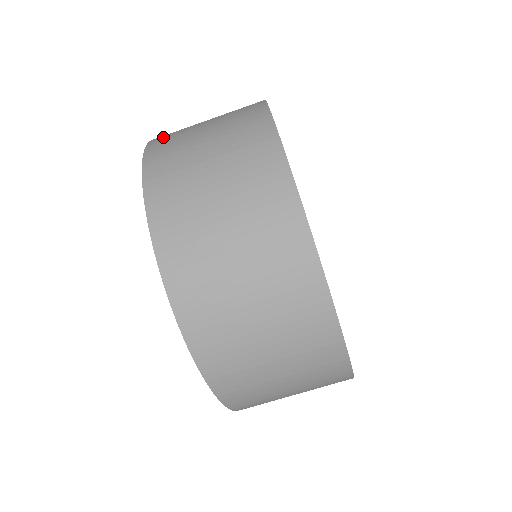
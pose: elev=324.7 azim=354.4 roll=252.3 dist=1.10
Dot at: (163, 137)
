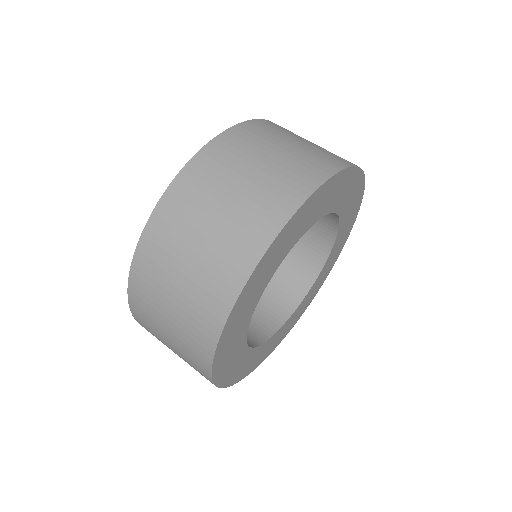
Dot at: (274, 124)
